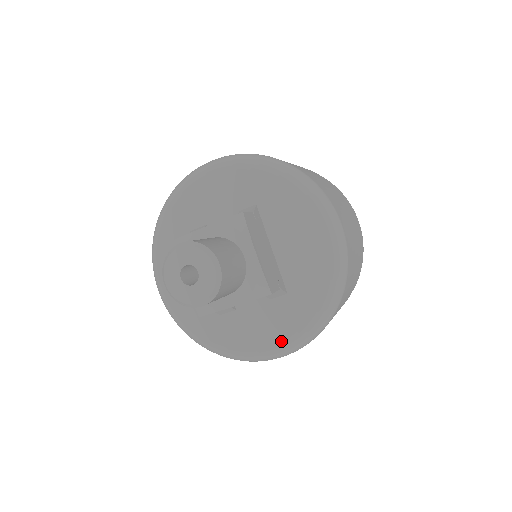
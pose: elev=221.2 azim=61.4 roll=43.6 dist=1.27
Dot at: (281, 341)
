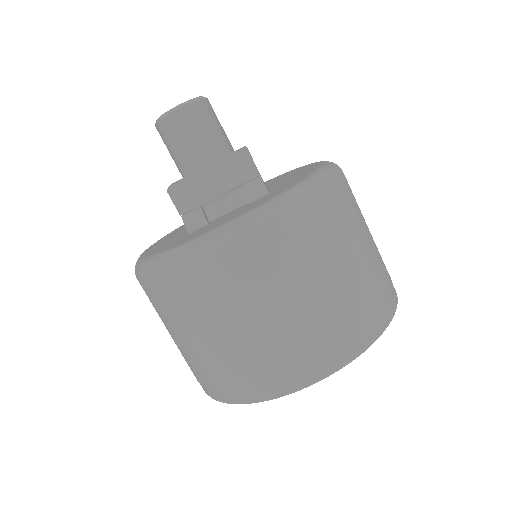
Dot at: (245, 213)
